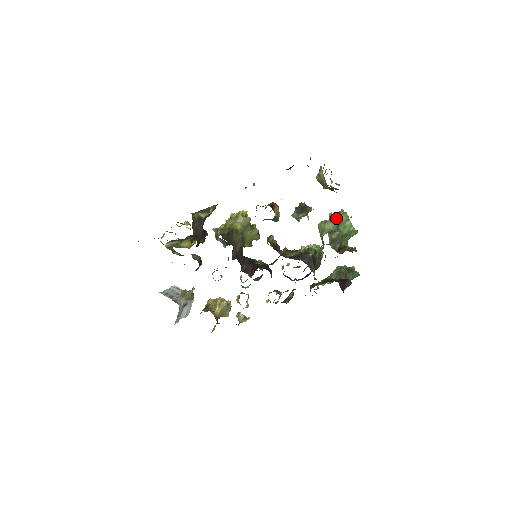
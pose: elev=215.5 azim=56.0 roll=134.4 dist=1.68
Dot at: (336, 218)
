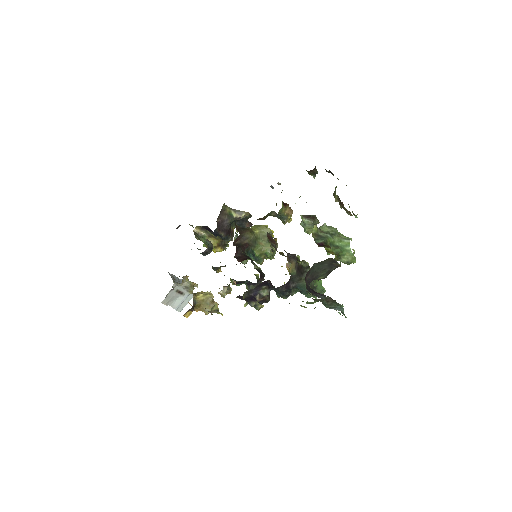
Dot at: (335, 229)
